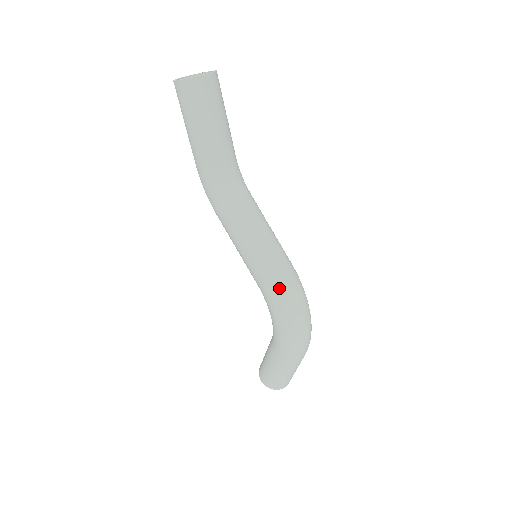
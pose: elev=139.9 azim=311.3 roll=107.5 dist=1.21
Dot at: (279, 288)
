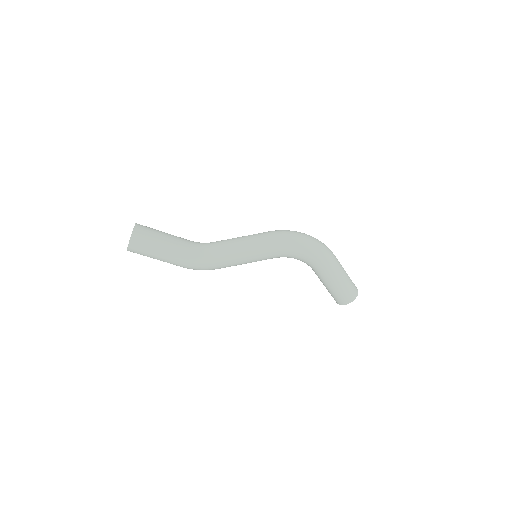
Dot at: (280, 238)
